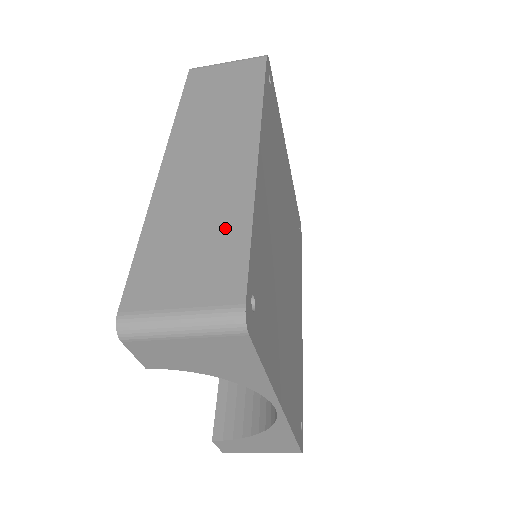
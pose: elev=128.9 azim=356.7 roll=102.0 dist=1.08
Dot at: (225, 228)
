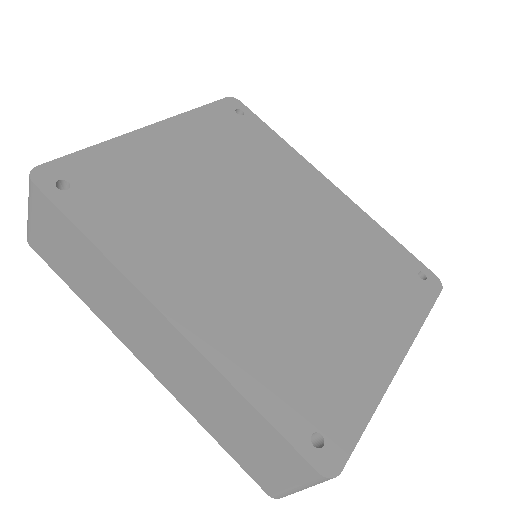
Dot at: (240, 413)
